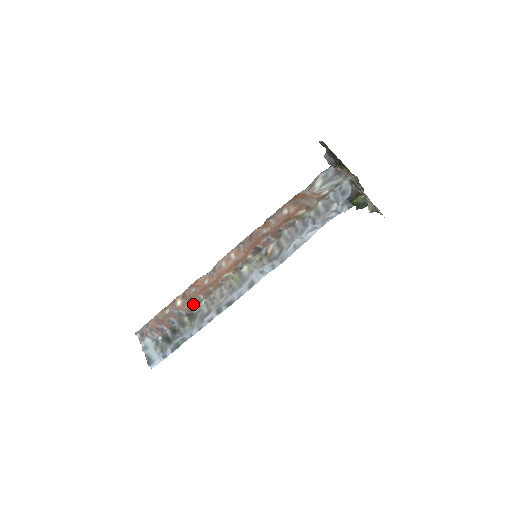
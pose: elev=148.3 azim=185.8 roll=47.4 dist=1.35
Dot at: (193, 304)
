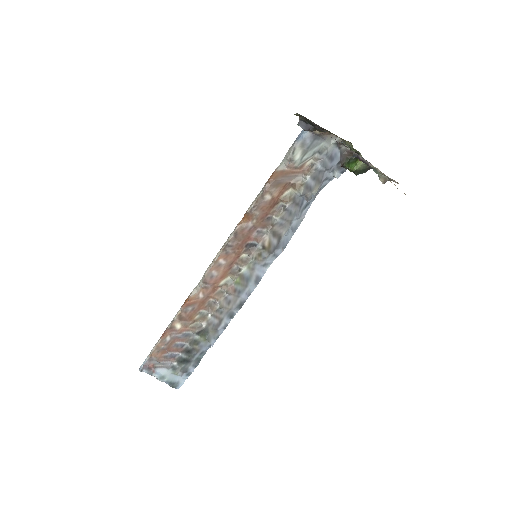
Dot at: (197, 321)
